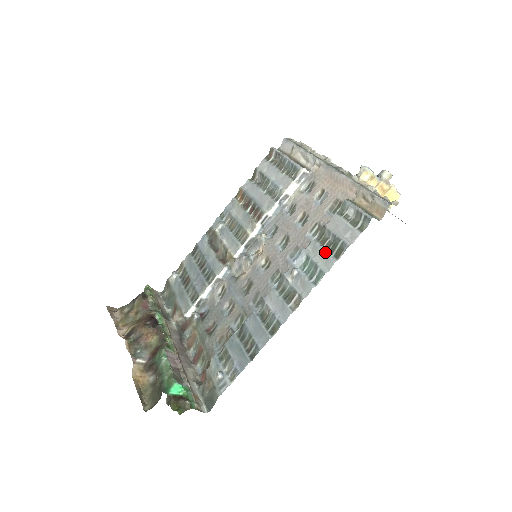
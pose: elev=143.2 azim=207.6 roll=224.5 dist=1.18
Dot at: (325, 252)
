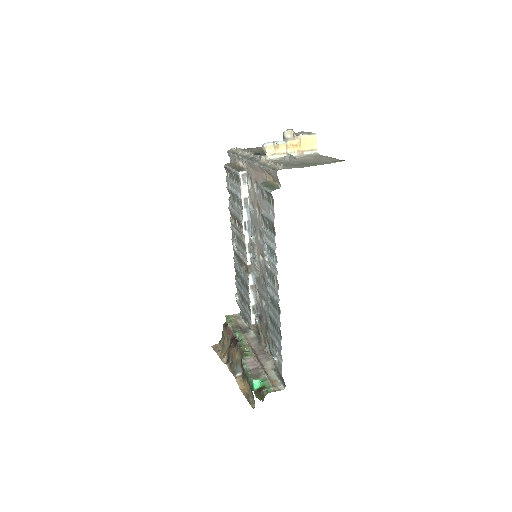
Dot at: (269, 234)
